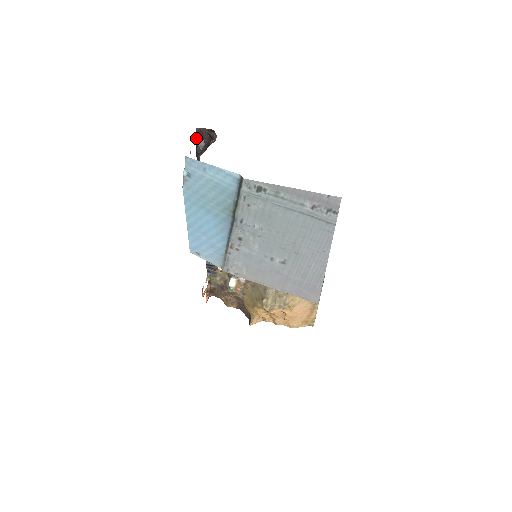
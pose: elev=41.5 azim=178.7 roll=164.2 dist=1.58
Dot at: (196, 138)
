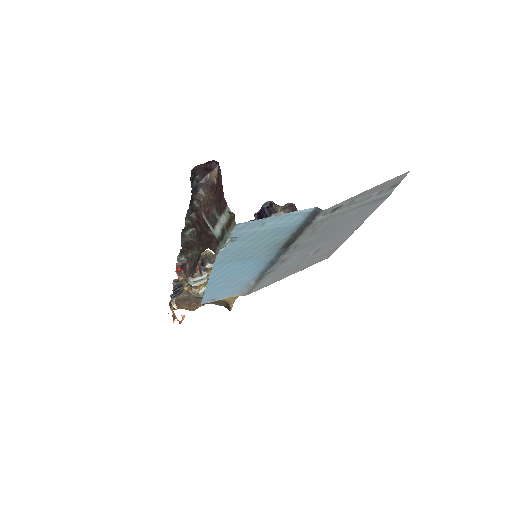
Dot at: occluded
